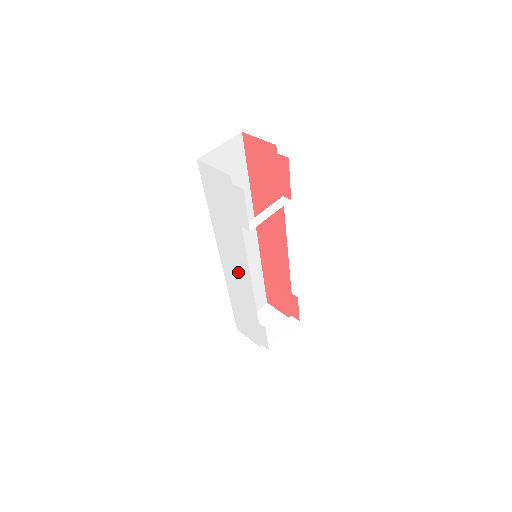
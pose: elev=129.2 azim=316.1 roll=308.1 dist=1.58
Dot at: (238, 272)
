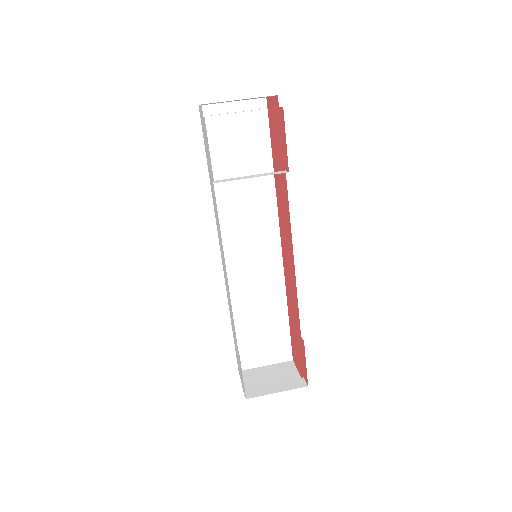
Dot at: occluded
